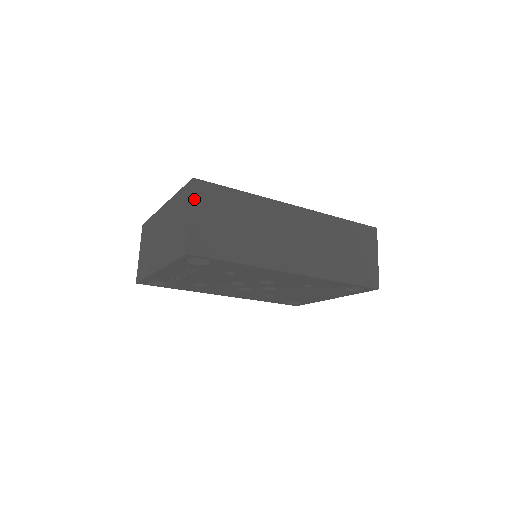
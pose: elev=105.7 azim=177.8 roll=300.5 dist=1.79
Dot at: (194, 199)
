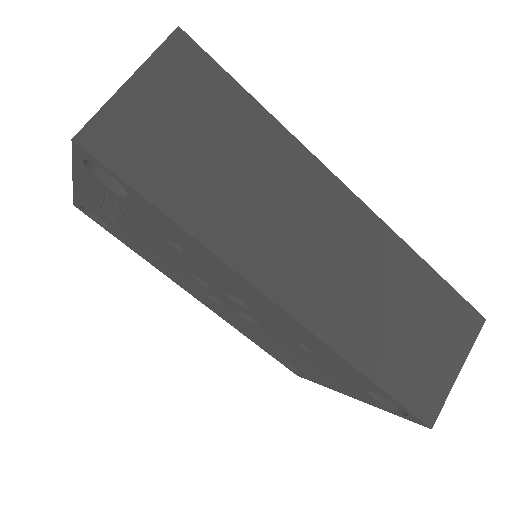
Dot at: (155, 60)
